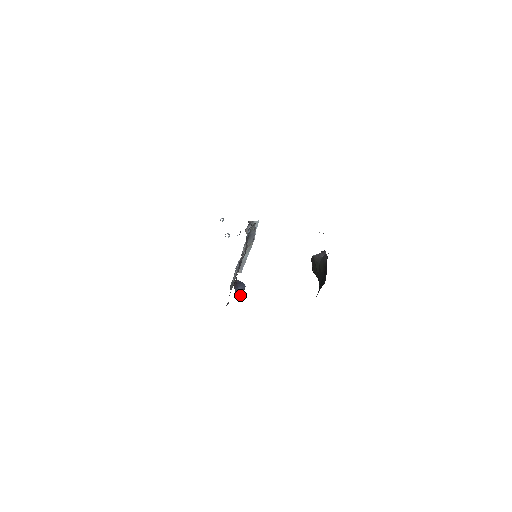
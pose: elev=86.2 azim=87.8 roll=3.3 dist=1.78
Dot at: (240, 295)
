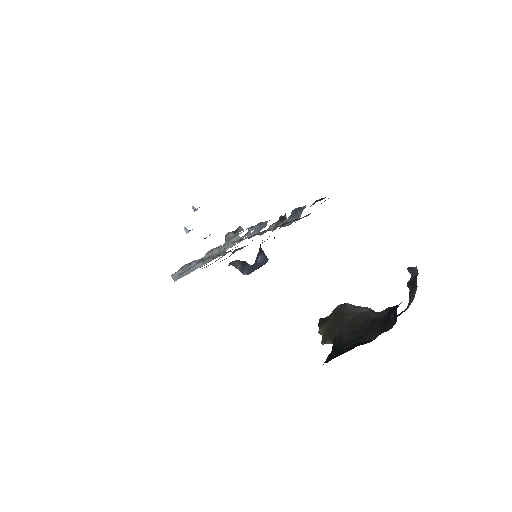
Dot at: (254, 267)
